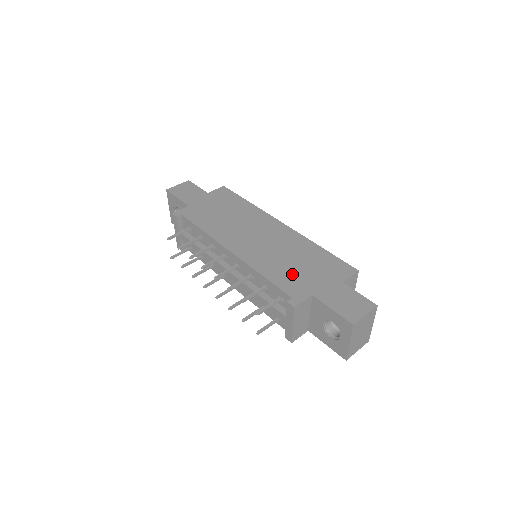
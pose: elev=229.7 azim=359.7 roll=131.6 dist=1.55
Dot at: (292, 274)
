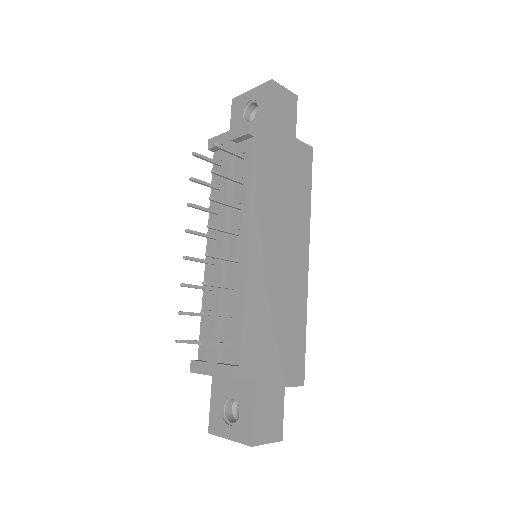
Dot at: (264, 335)
